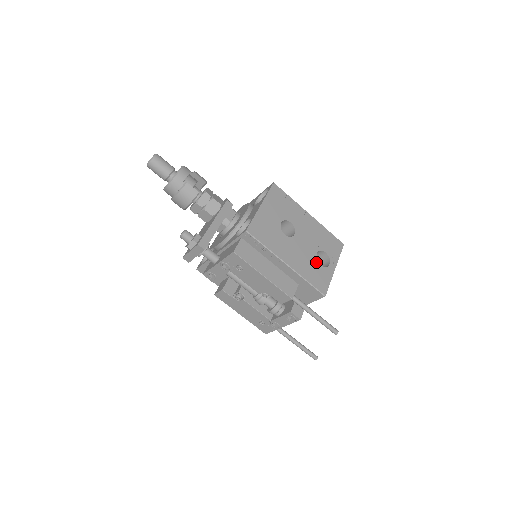
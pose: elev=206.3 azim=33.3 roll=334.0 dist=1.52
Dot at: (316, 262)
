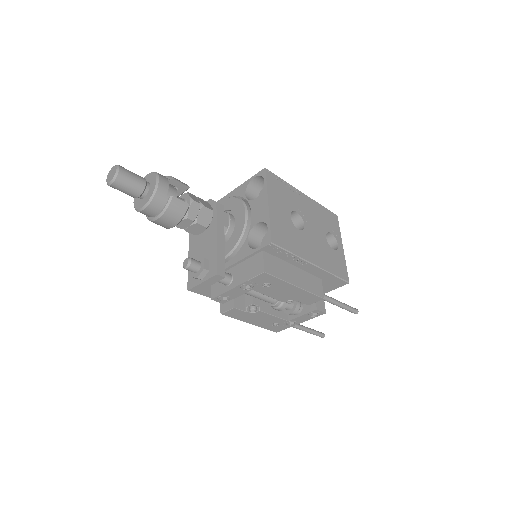
Dot at: (329, 248)
